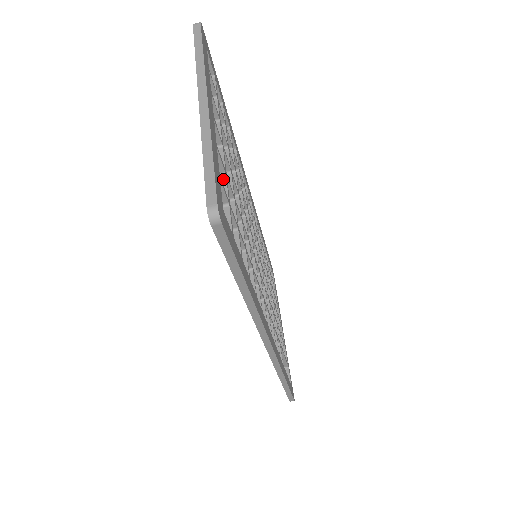
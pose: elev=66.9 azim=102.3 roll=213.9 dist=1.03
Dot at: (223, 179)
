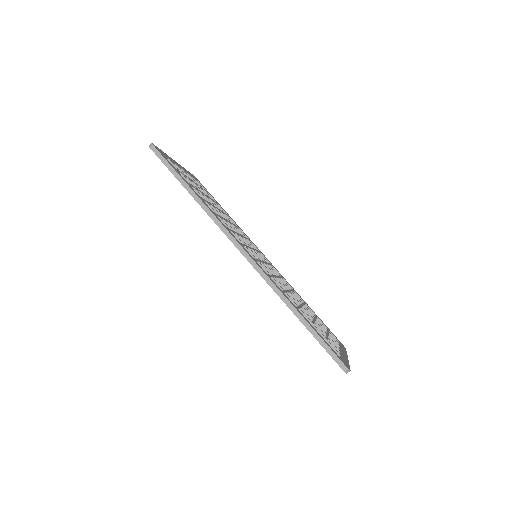
Dot at: occluded
